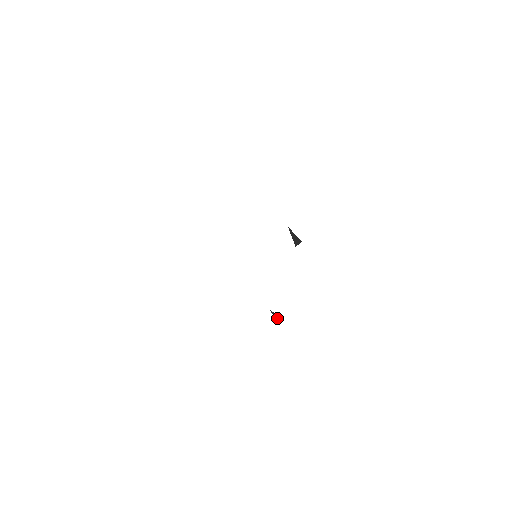
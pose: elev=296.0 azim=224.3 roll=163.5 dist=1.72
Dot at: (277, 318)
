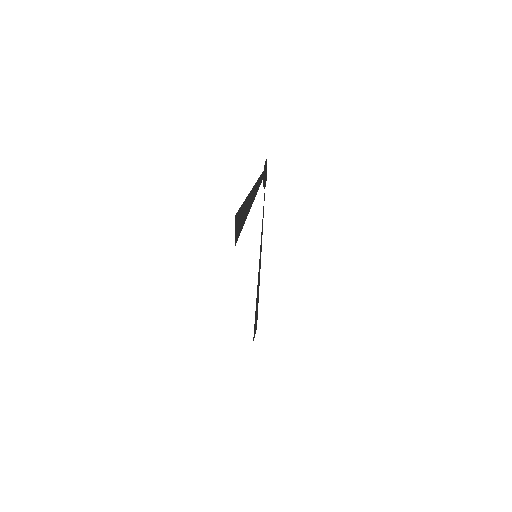
Dot at: occluded
